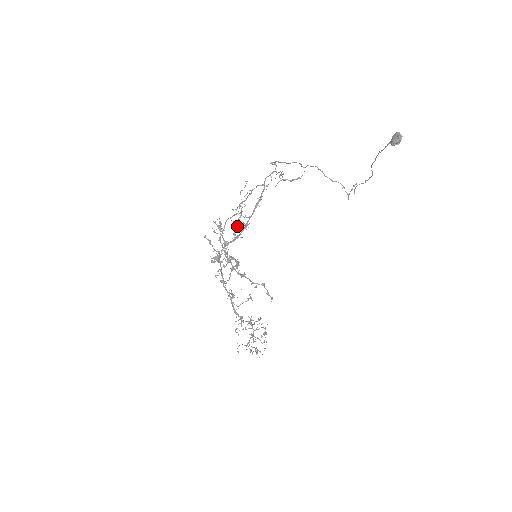
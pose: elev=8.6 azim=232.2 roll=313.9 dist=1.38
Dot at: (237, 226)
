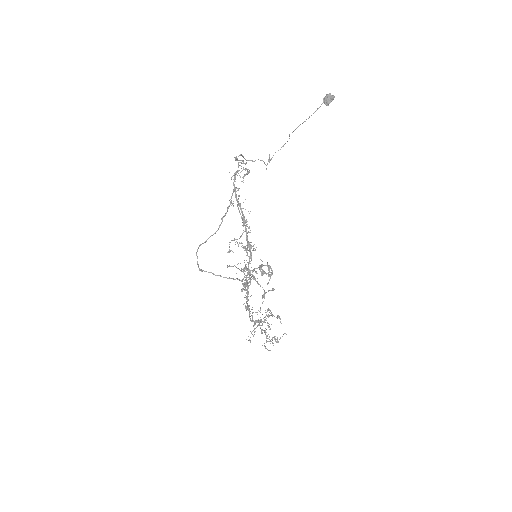
Dot at: occluded
